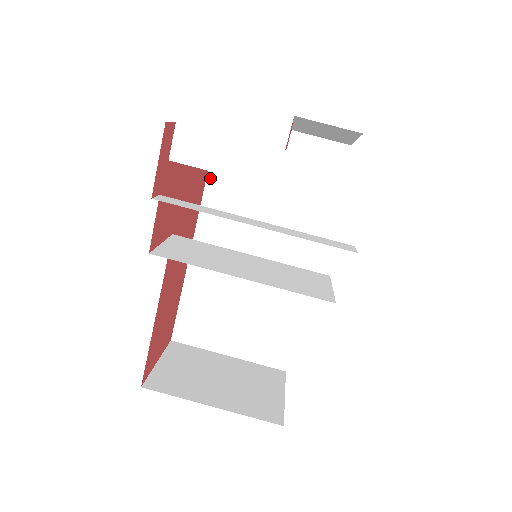
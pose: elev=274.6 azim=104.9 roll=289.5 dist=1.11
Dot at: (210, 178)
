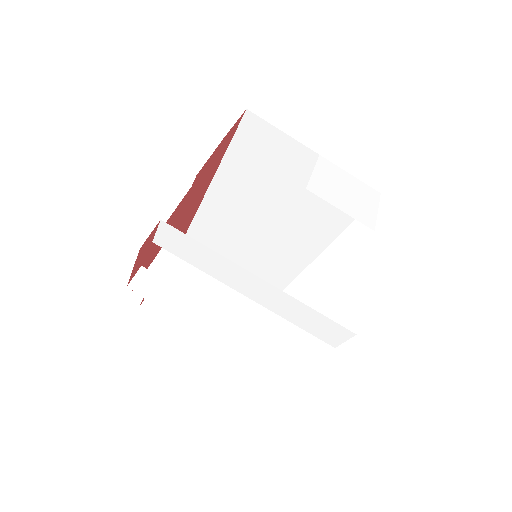
Dot at: (240, 132)
